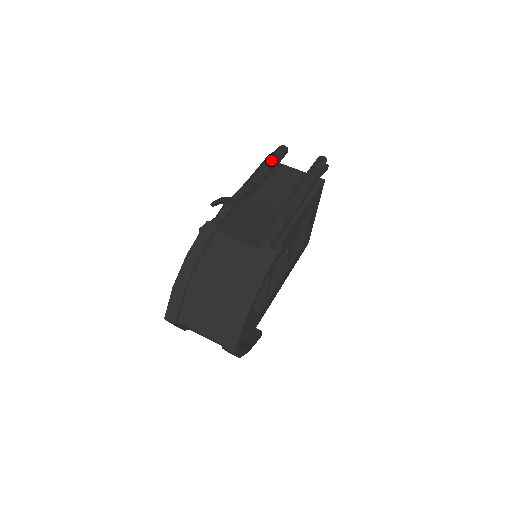
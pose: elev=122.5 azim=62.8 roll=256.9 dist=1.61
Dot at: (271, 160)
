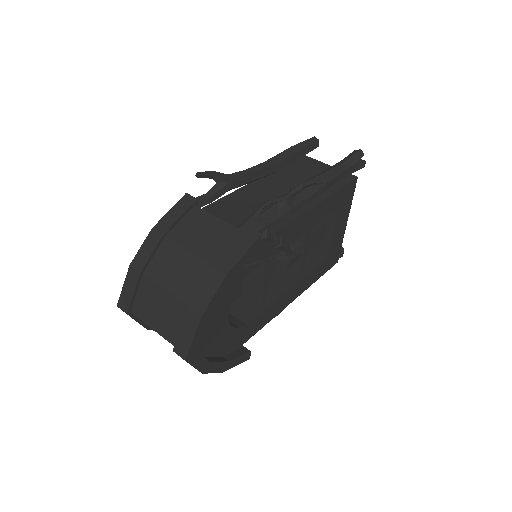
Dot at: (294, 148)
